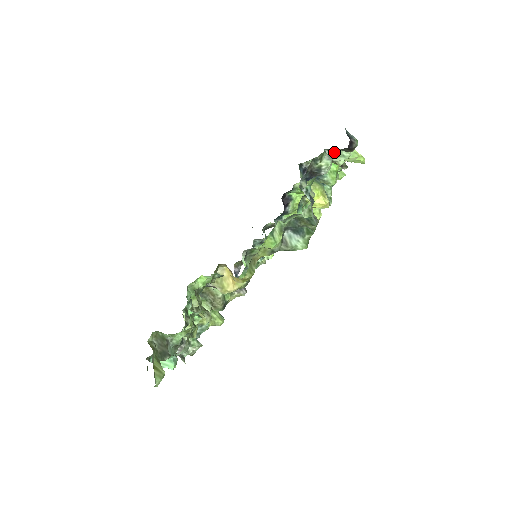
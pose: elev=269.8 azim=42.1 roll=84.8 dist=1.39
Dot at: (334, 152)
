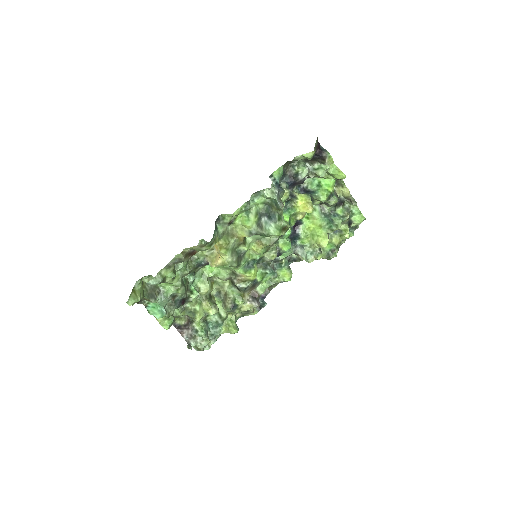
Dot at: (315, 166)
